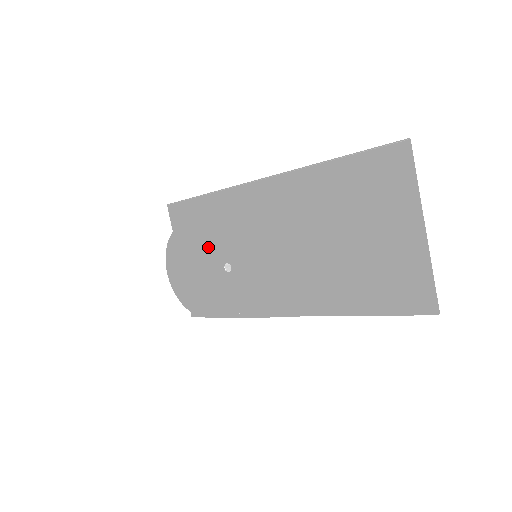
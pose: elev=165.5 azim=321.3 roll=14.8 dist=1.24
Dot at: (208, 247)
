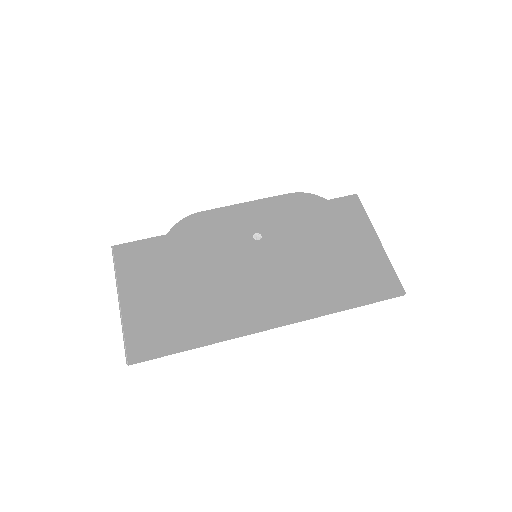
Dot at: (231, 225)
